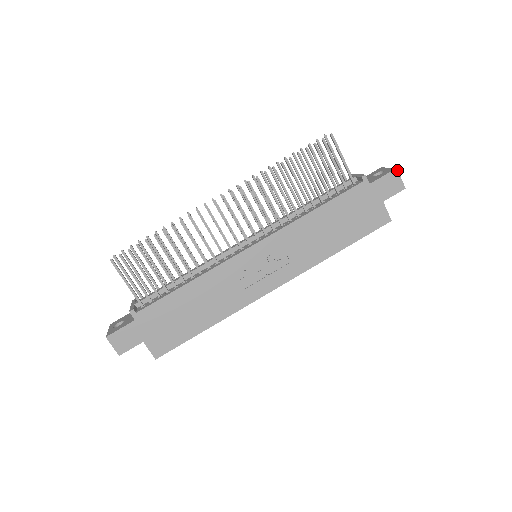
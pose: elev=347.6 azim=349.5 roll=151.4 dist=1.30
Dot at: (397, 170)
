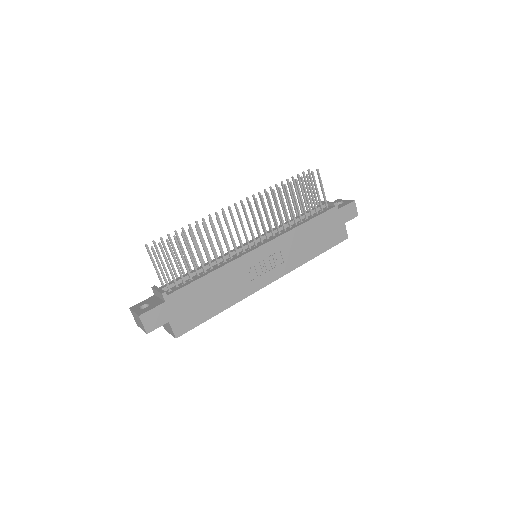
Dot at: occluded
